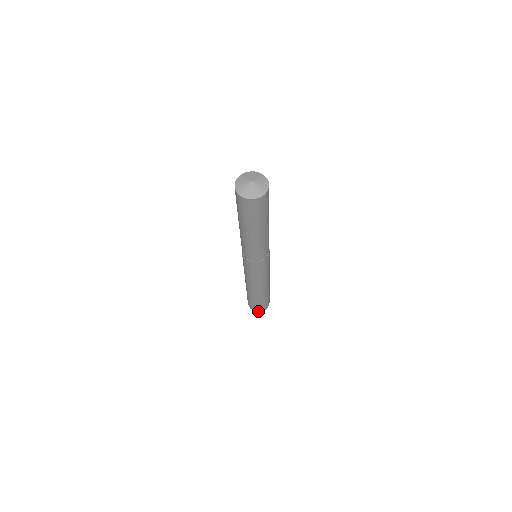
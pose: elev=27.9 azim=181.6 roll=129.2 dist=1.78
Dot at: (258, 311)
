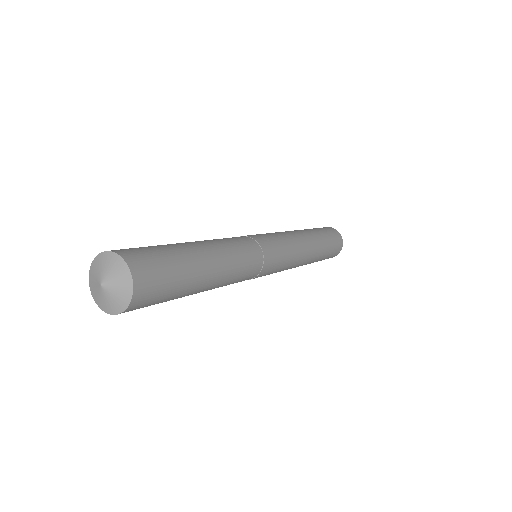
Dot at: occluded
